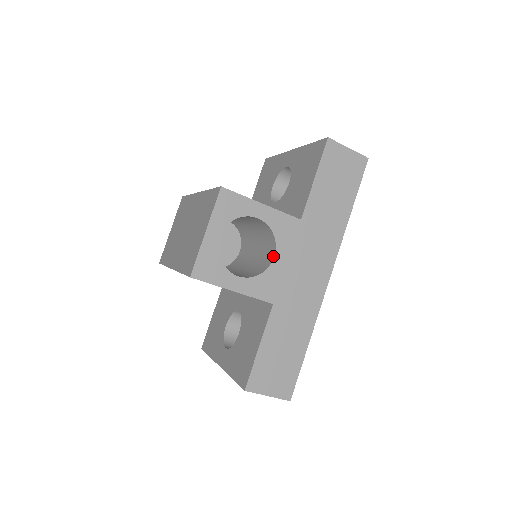
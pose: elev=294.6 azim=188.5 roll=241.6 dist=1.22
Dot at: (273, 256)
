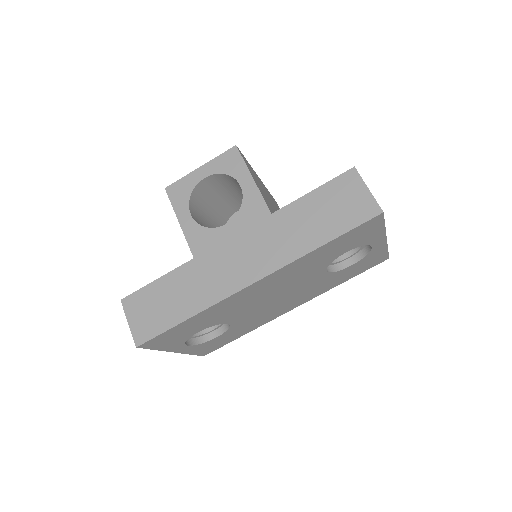
Dot at: (227, 224)
